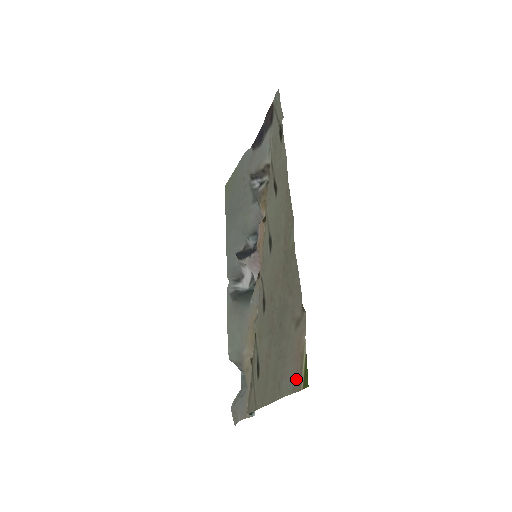
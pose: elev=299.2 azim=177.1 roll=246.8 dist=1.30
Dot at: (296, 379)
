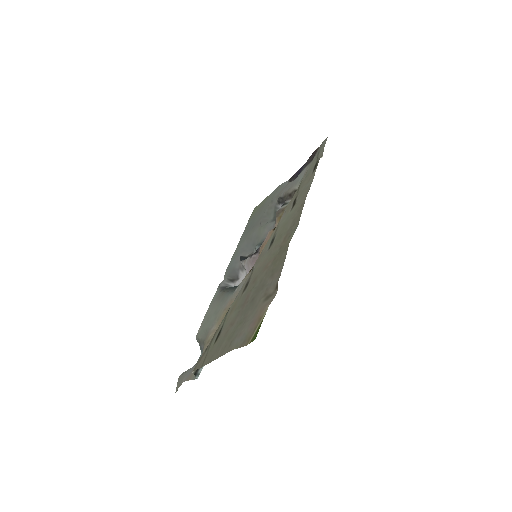
Dot at: (247, 336)
